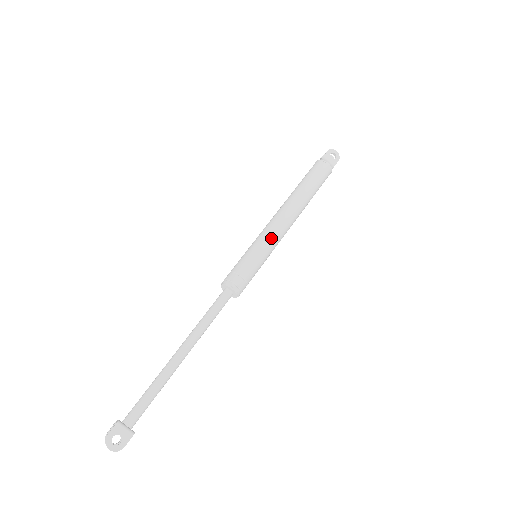
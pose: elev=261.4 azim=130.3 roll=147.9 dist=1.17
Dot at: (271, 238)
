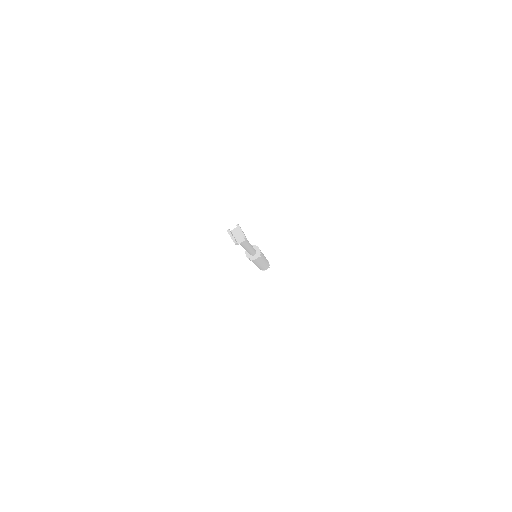
Dot at: (263, 254)
